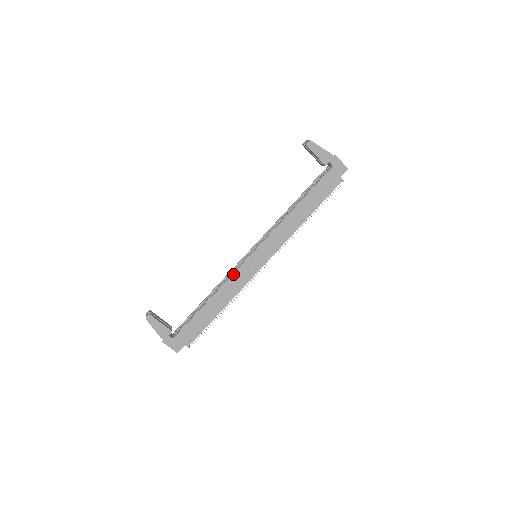
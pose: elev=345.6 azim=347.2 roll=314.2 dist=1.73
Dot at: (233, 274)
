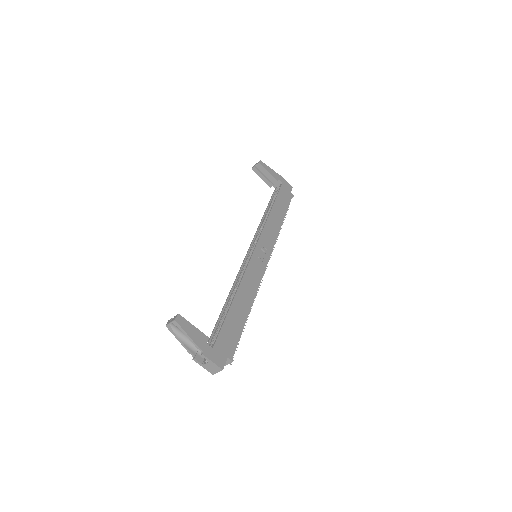
Dot at: (246, 268)
